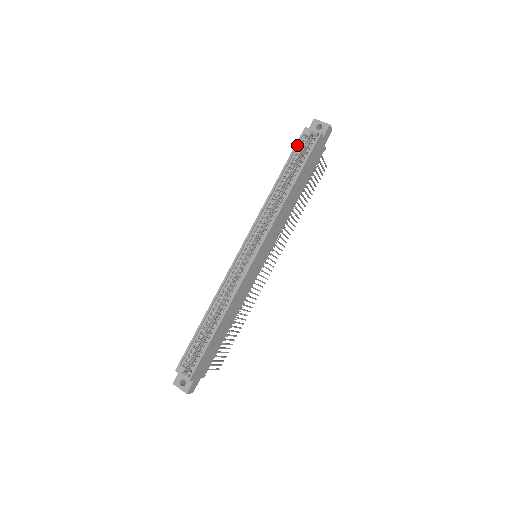
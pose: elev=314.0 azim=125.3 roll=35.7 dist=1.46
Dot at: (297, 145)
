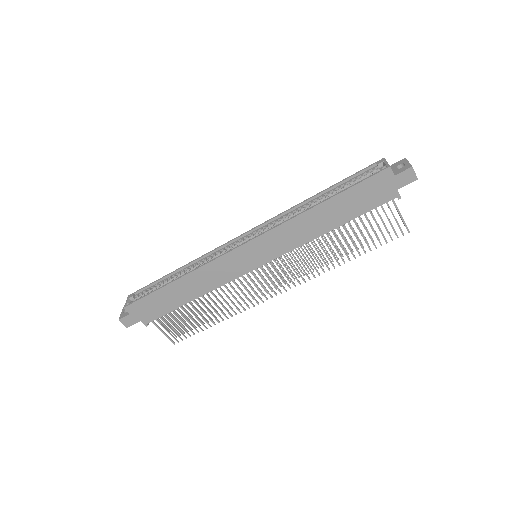
Dot at: (362, 171)
